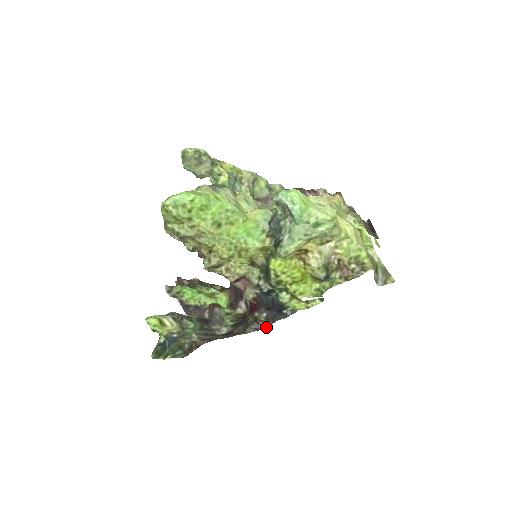
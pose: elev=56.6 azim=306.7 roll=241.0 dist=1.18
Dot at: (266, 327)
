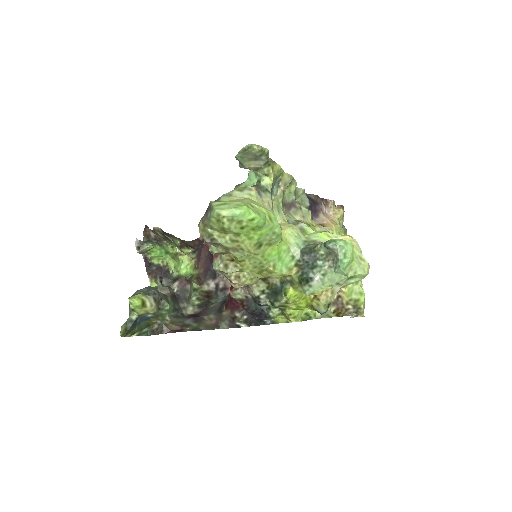
Dot at: (240, 327)
